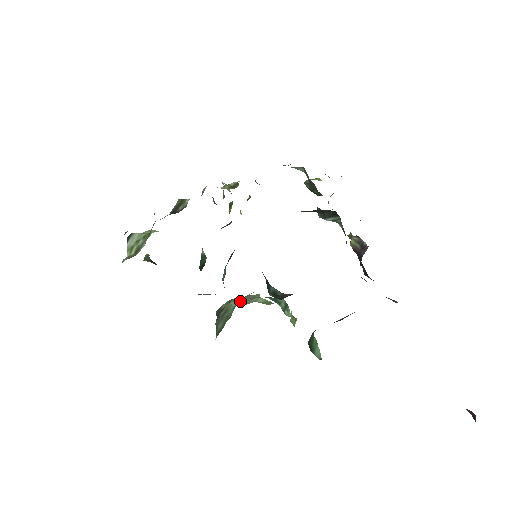
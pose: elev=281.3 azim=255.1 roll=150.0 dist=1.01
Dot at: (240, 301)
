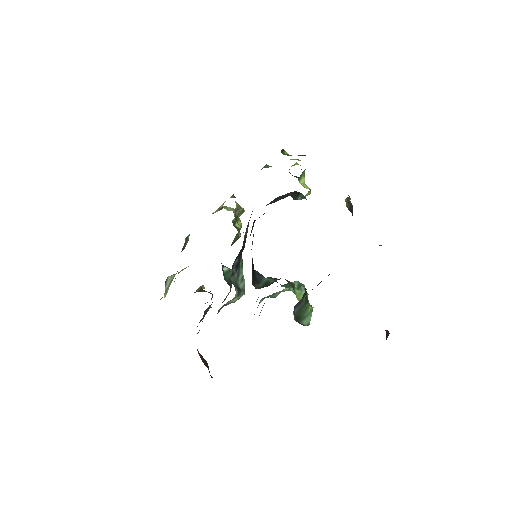
Dot at: (272, 296)
